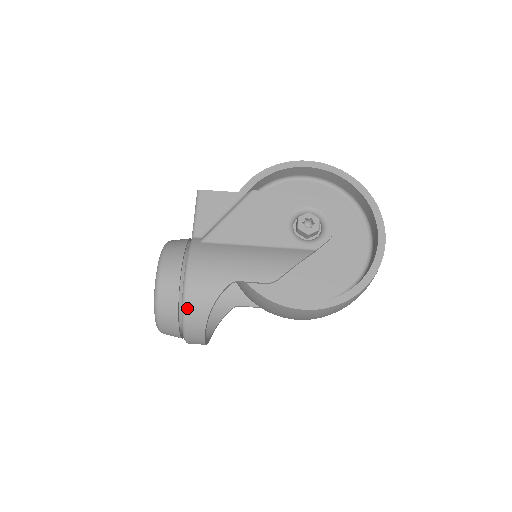
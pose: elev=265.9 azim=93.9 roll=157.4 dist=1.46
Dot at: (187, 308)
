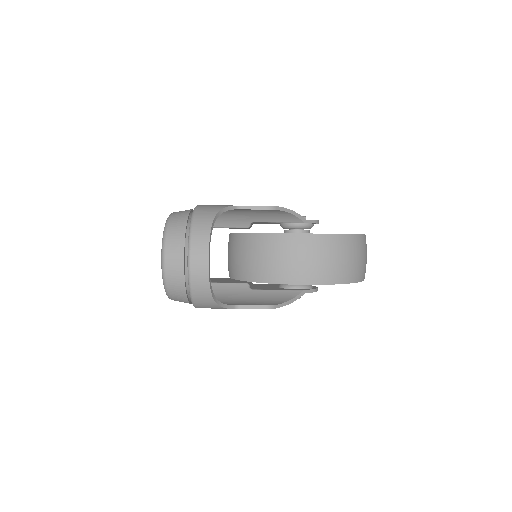
Dot at: (197, 212)
